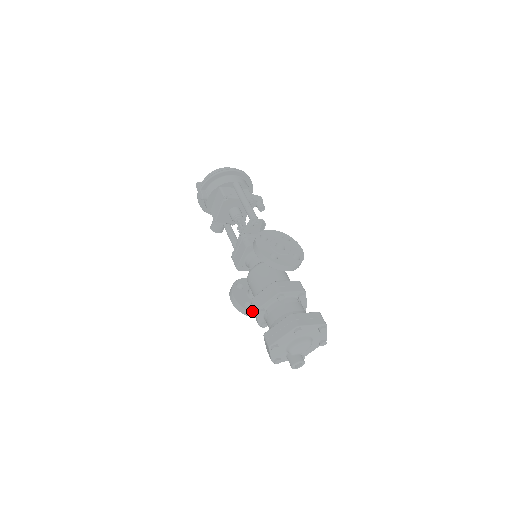
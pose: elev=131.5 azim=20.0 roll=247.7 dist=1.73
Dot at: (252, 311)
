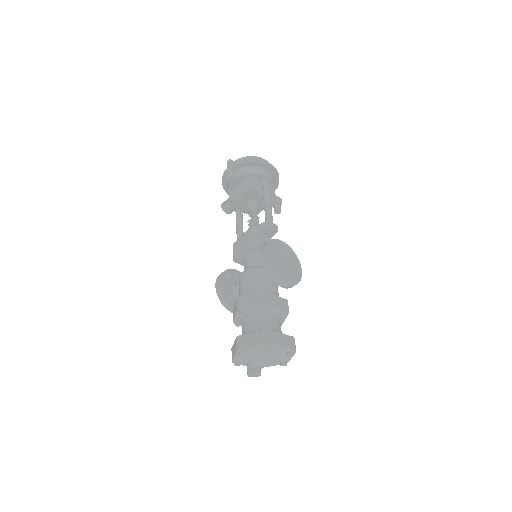
Dot at: (231, 305)
